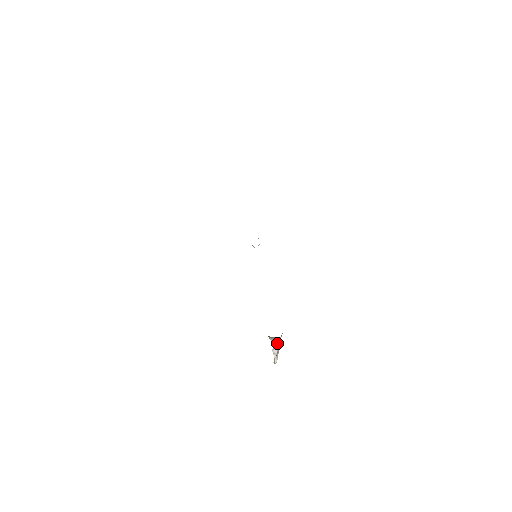
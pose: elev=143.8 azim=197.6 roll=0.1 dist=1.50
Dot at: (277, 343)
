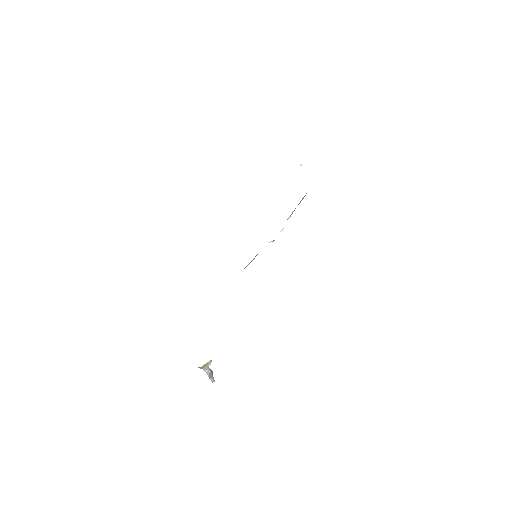
Dot at: (205, 369)
